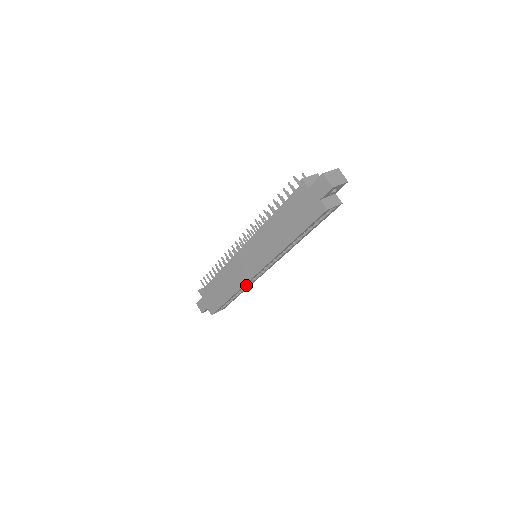
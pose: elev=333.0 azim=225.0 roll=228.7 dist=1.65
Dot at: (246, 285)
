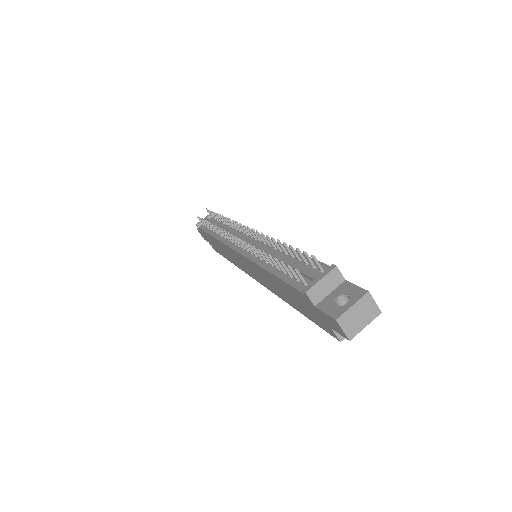
Dot at: occluded
